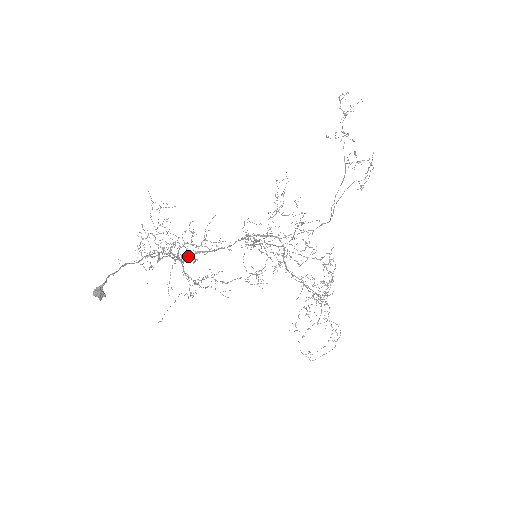
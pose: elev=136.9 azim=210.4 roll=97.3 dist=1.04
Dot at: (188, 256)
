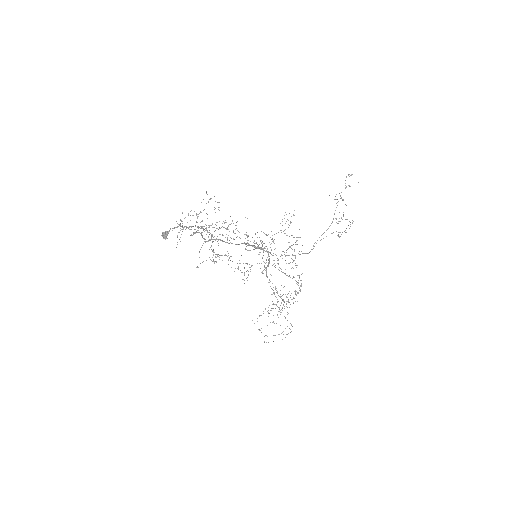
Dot at: (210, 239)
